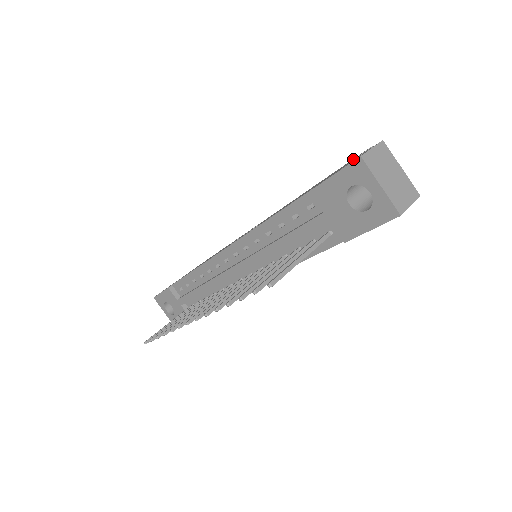
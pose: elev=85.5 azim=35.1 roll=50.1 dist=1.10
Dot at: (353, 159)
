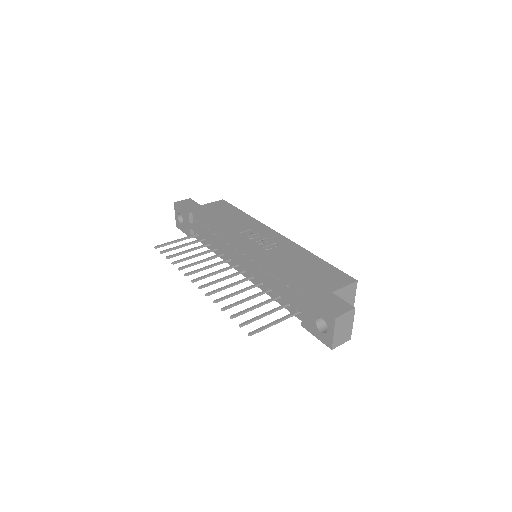
Dot at: (341, 285)
